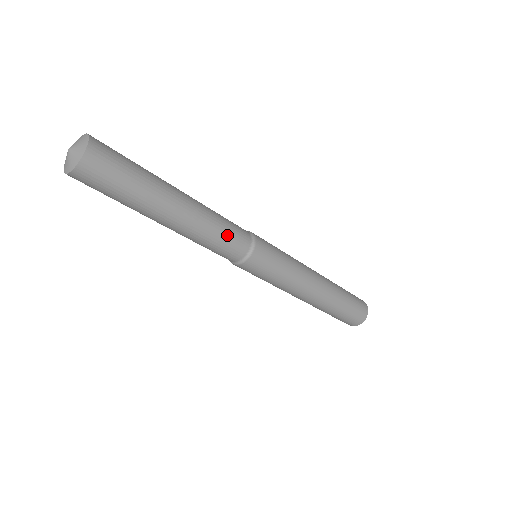
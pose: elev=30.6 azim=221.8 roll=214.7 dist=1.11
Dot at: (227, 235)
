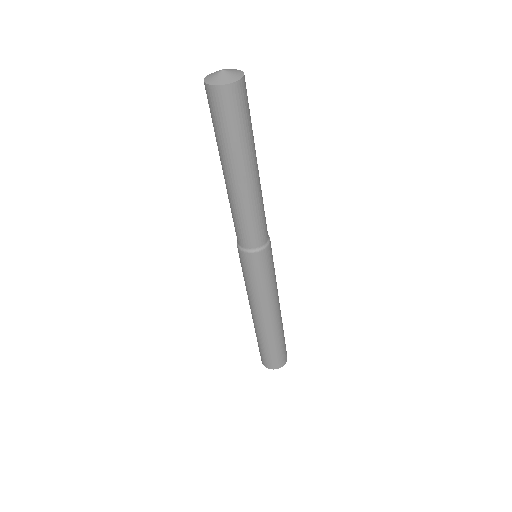
Dot at: (263, 219)
